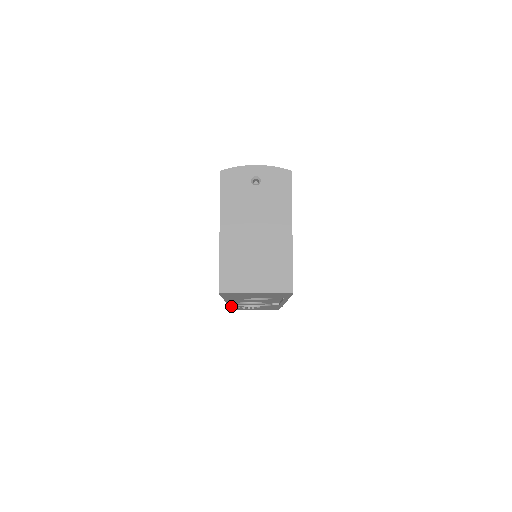
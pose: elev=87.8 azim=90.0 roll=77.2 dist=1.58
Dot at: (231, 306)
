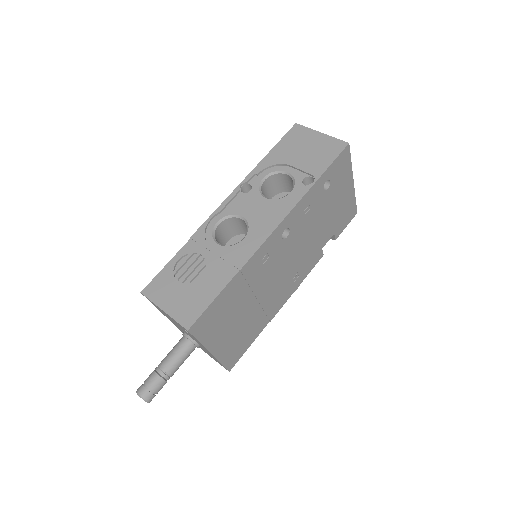
Dot at: (195, 235)
